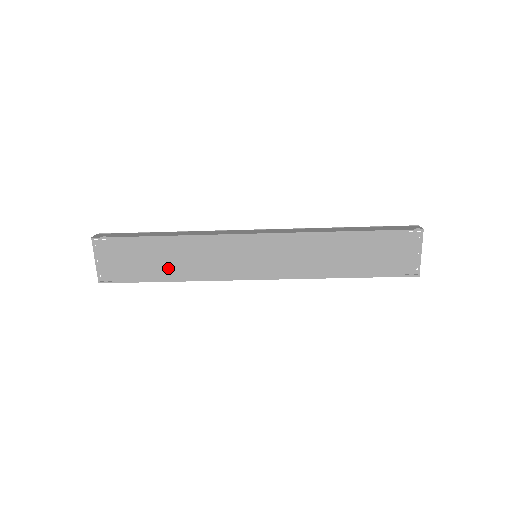
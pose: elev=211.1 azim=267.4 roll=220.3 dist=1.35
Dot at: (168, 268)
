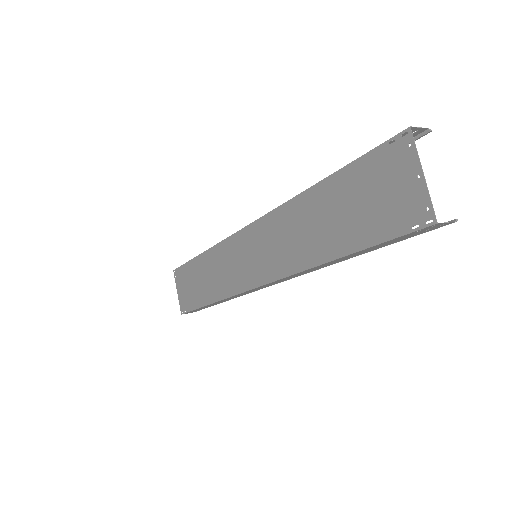
Dot at: (207, 289)
